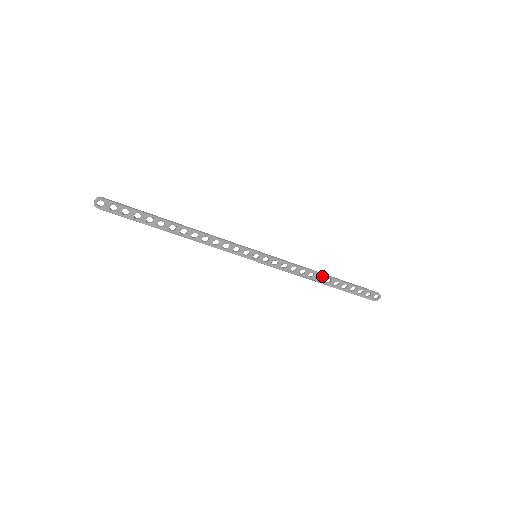
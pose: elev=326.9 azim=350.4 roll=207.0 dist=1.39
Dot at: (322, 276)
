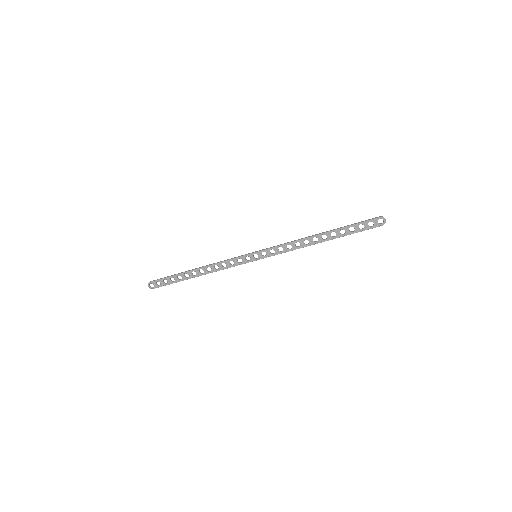
Dot at: occluded
